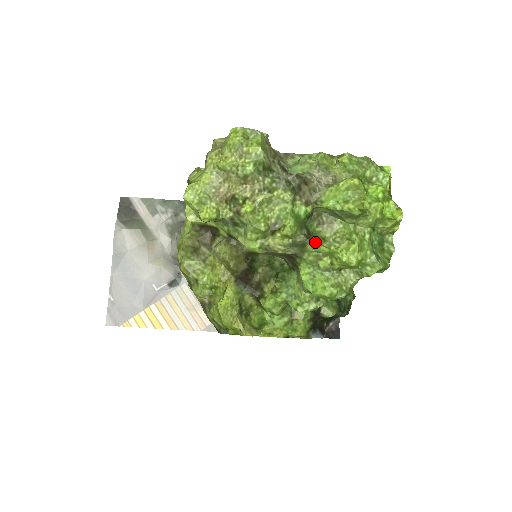
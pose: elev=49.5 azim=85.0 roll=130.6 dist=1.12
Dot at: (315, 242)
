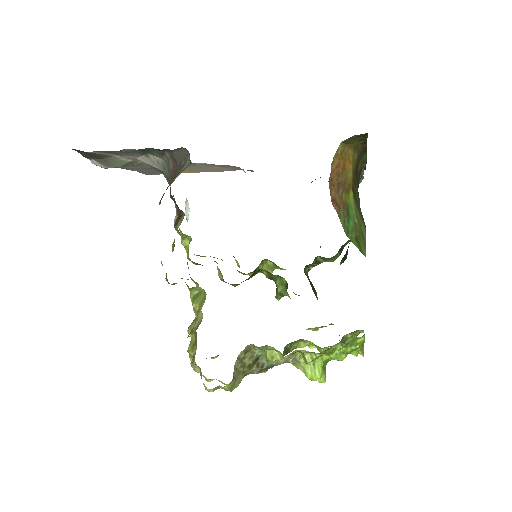
Dot at: (293, 347)
